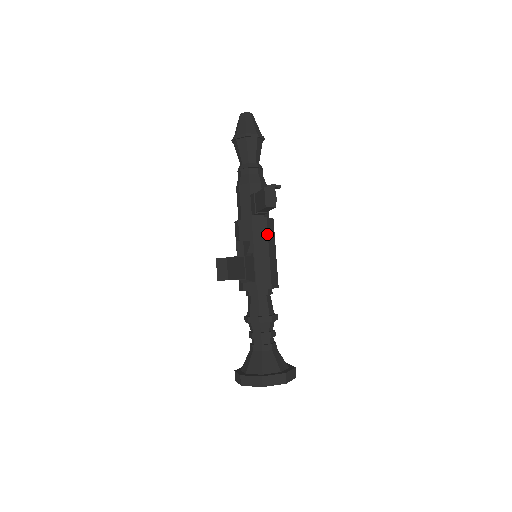
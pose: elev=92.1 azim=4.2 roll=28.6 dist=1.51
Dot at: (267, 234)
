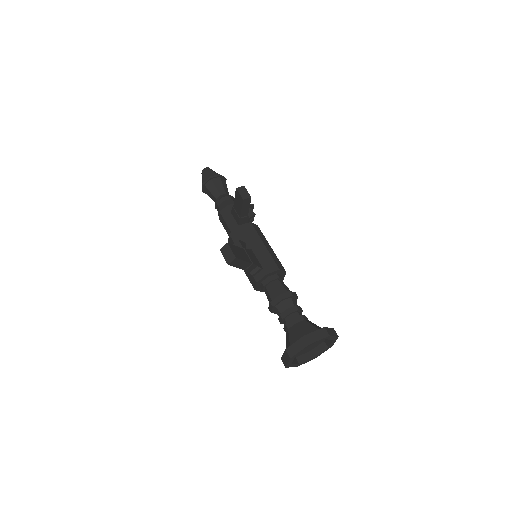
Dot at: (256, 233)
